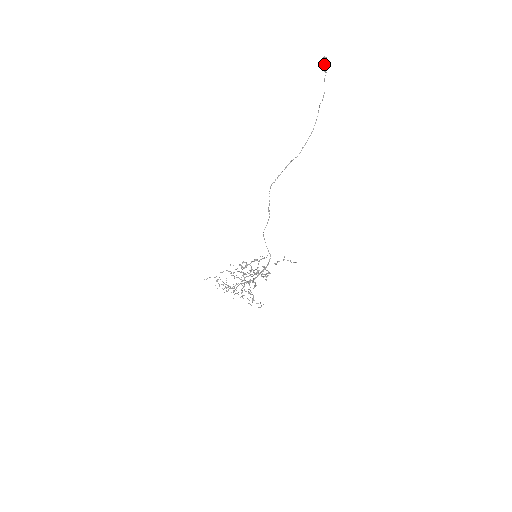
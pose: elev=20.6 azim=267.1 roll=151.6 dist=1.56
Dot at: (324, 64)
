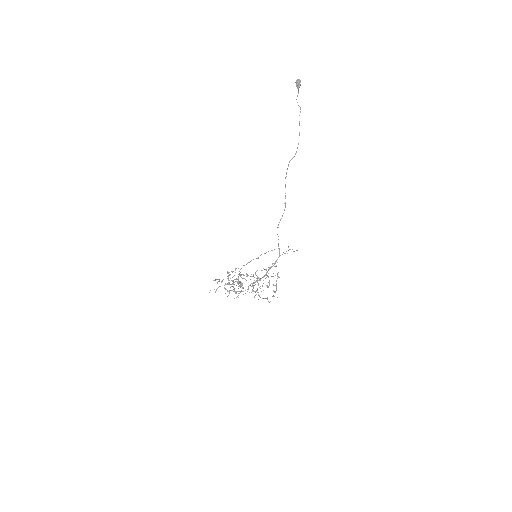
Dot at: (299, 84)
